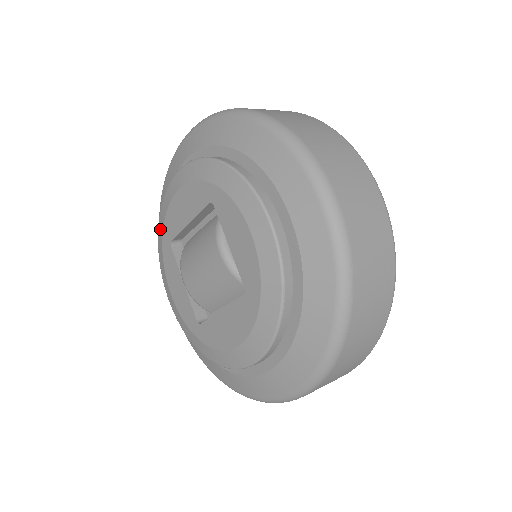
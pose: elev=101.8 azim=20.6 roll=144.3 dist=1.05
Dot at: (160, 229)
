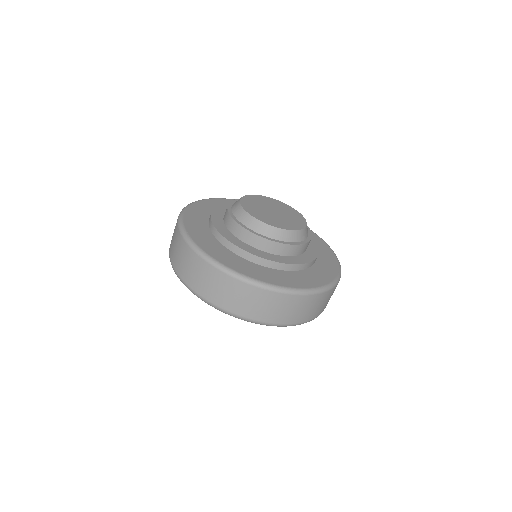
Dot at: occluded
